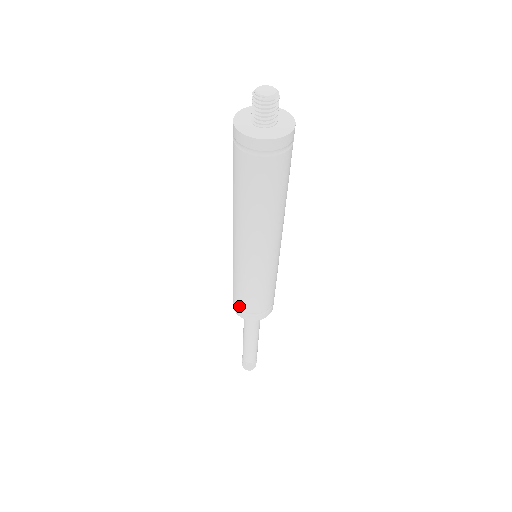
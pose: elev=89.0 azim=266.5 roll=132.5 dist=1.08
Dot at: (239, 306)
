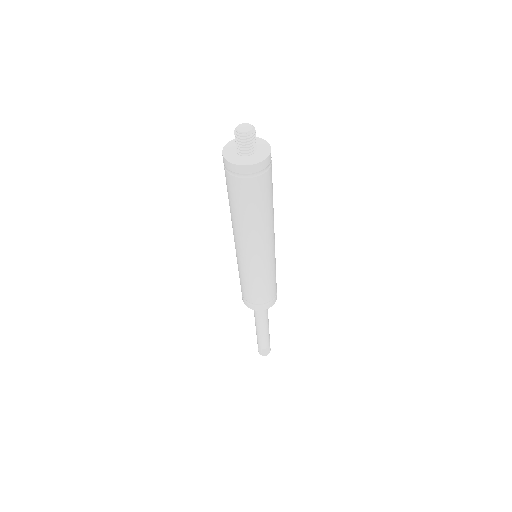
Dot at: (249, 300)
